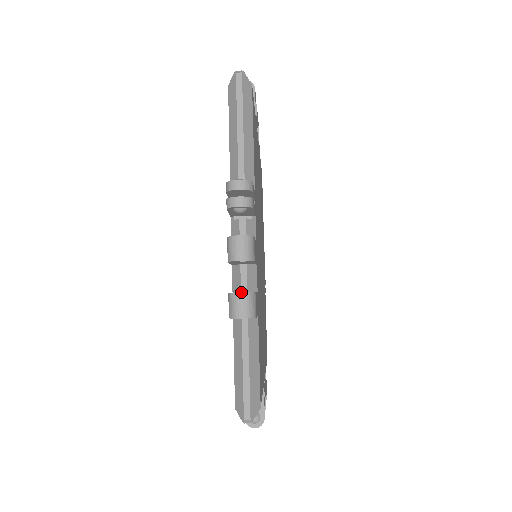
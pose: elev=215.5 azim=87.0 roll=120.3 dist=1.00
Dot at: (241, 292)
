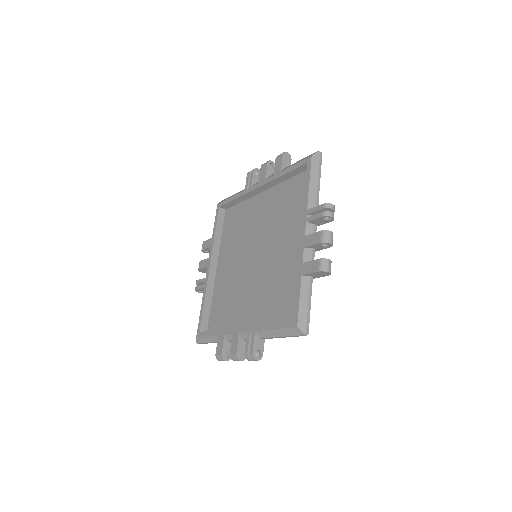
Dot at: occluded
